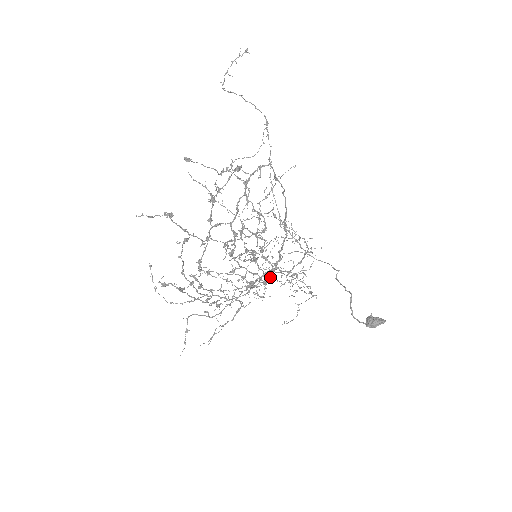
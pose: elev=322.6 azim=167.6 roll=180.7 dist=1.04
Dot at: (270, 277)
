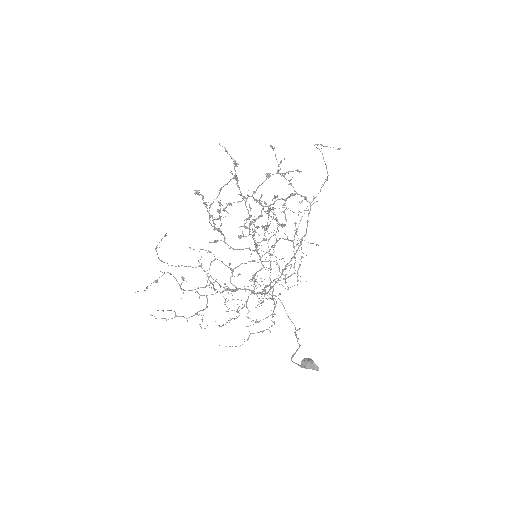
Dot at: (238, 316)
